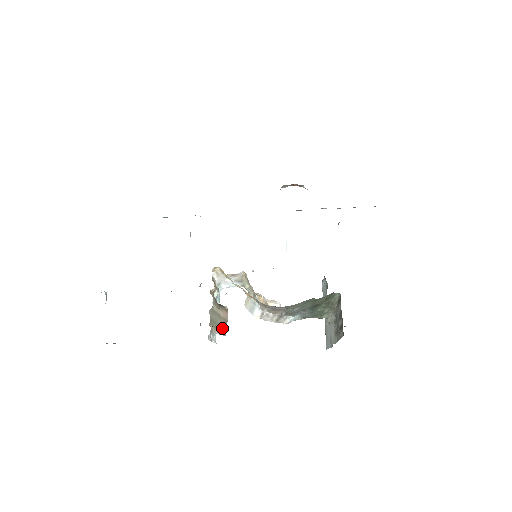
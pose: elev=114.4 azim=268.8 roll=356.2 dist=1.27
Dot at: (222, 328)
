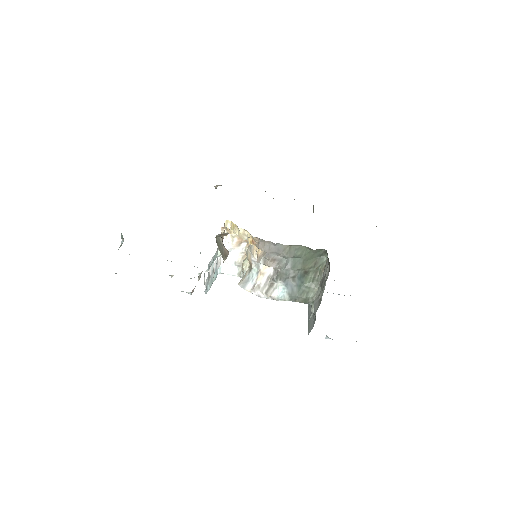
Dot at: (223, 254)
